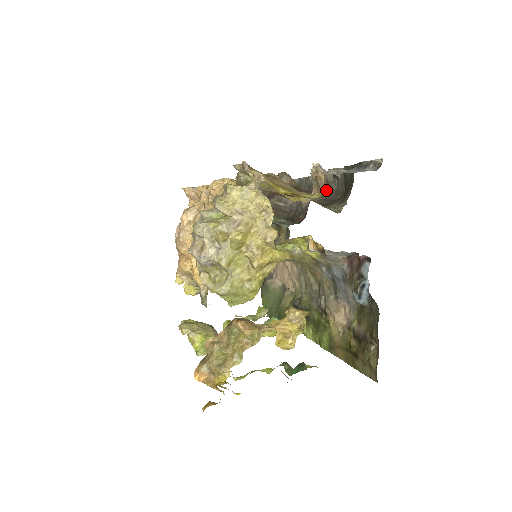
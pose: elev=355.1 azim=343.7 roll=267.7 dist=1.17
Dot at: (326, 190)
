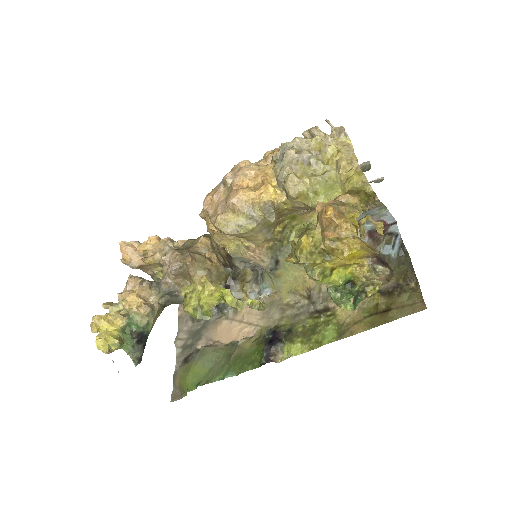
Dot at: (363, 170)
